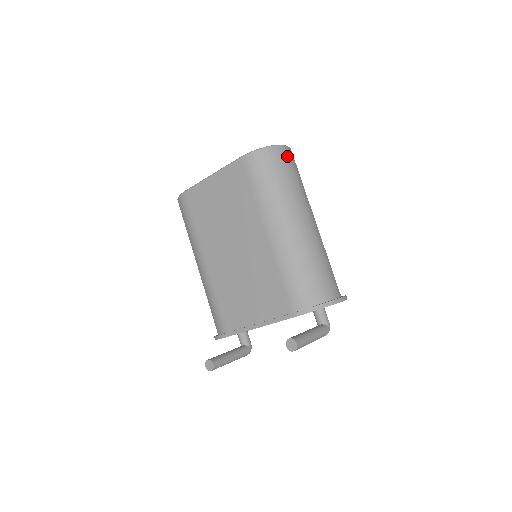
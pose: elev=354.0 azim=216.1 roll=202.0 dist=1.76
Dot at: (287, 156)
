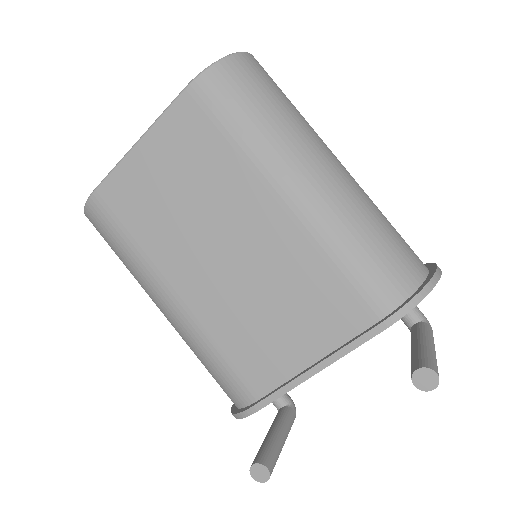
Dot at: (261, 68)
